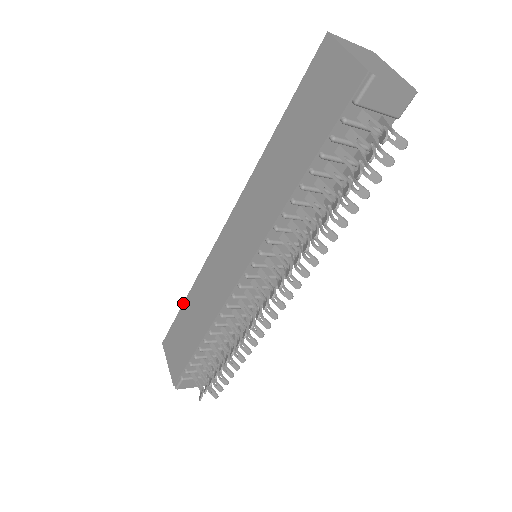
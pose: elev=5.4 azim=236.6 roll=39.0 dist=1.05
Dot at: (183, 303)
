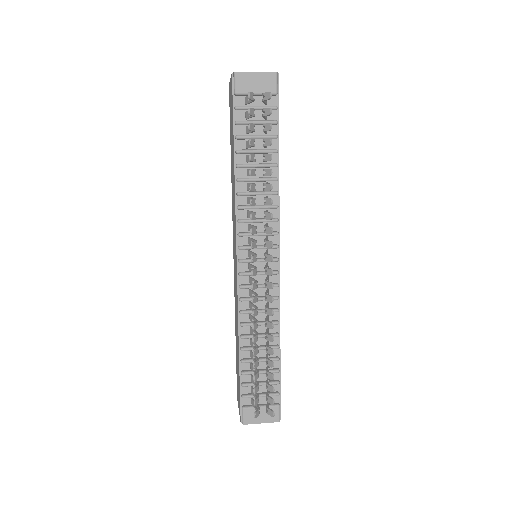
Dot at: occluded
